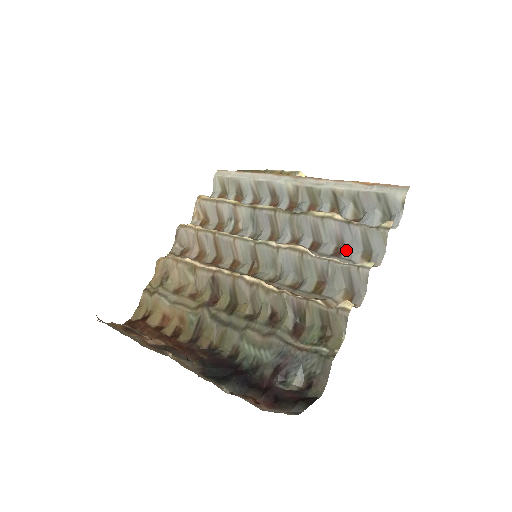
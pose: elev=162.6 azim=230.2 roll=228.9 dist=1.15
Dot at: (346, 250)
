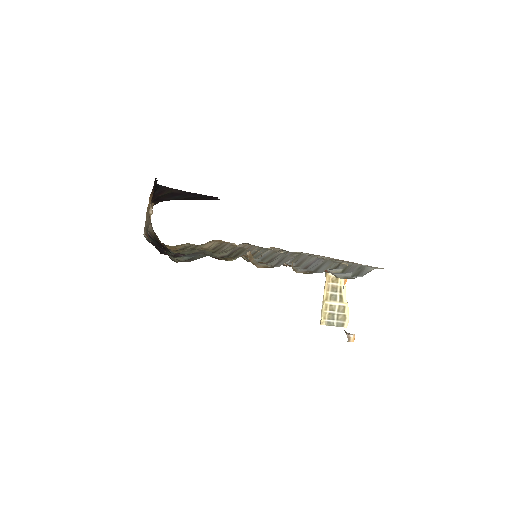
Dot at: occluded
